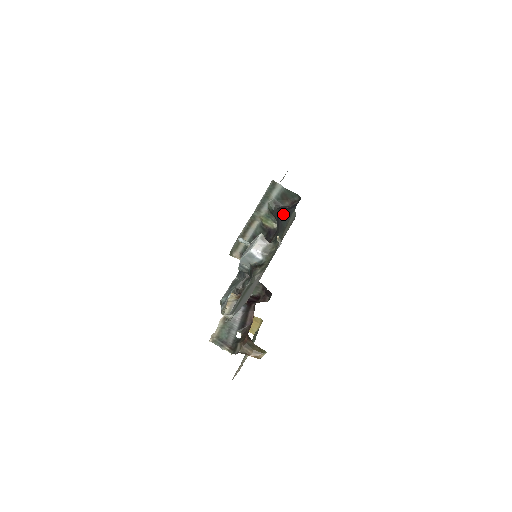
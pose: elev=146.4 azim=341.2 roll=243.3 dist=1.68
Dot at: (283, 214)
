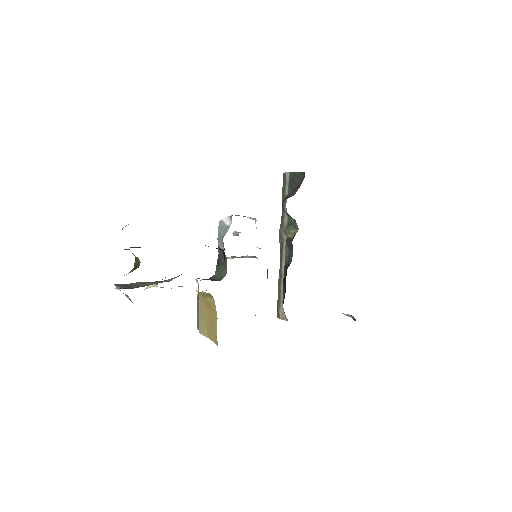
Dot at: occluded
